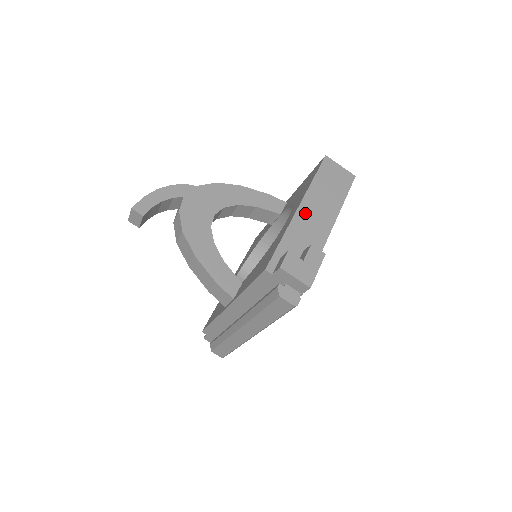
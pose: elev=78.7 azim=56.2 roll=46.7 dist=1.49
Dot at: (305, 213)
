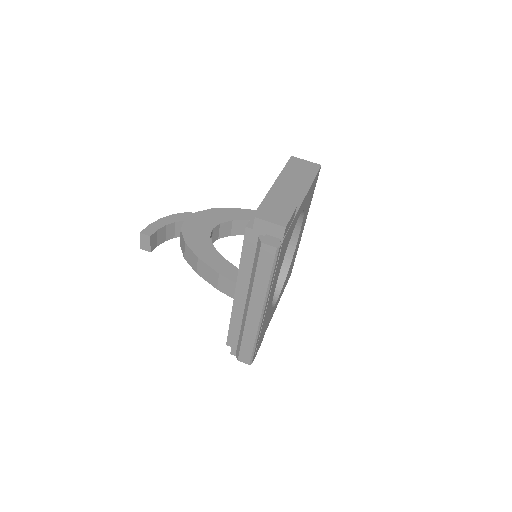
Dot at: (278, 190)
